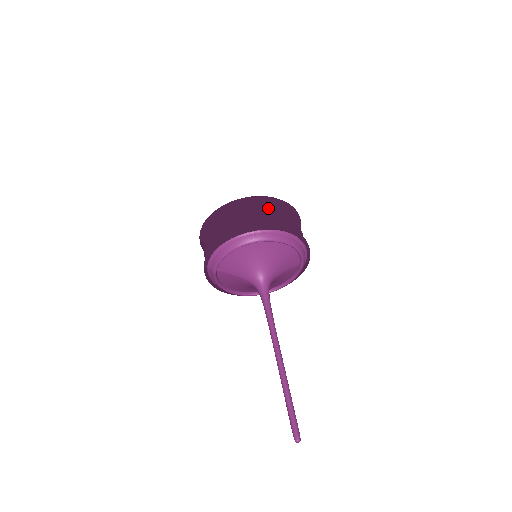
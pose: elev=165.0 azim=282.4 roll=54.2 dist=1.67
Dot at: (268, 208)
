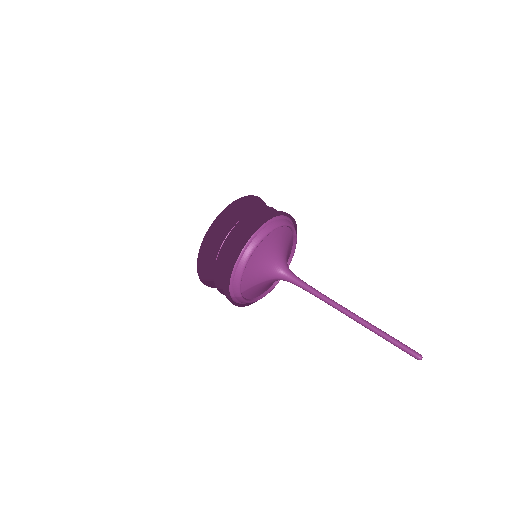
Dot at: (238, 213)
